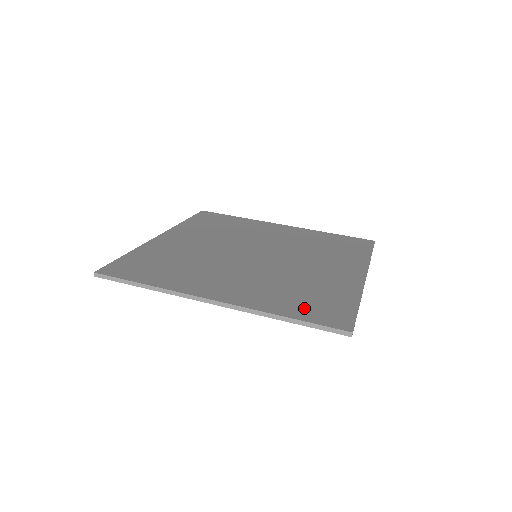
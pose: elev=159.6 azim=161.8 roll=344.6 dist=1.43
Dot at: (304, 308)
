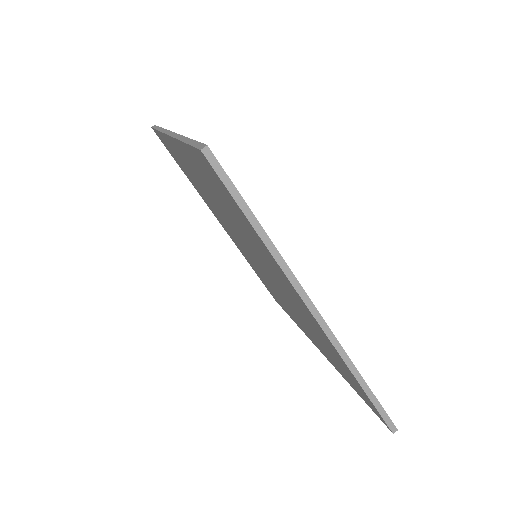
Dot at: occluded
